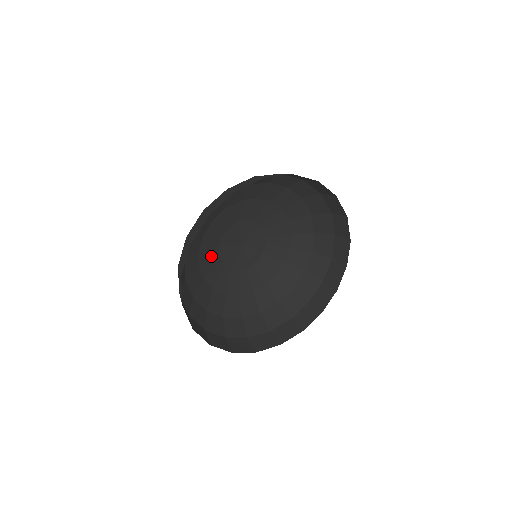
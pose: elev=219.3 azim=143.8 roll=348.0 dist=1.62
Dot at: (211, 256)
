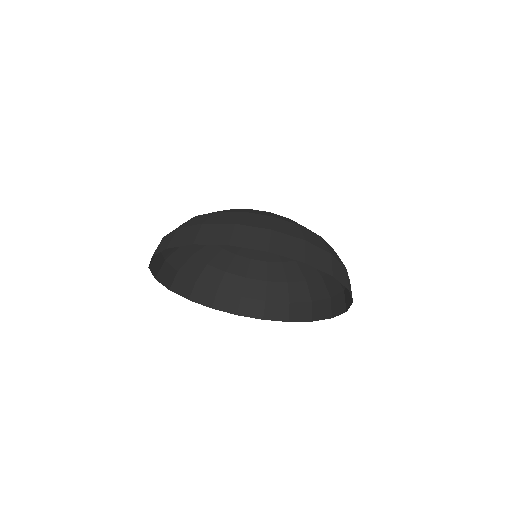
Dot at: occluded
